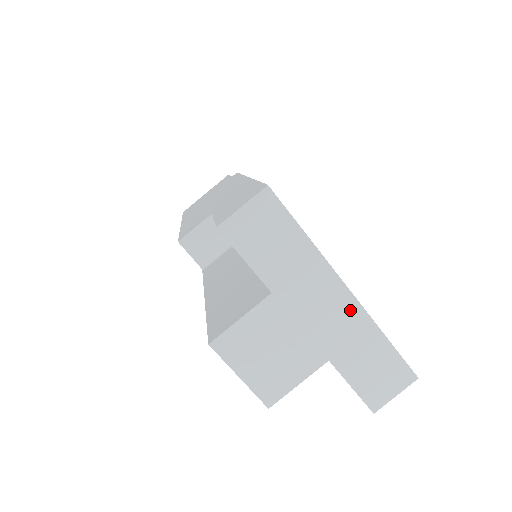
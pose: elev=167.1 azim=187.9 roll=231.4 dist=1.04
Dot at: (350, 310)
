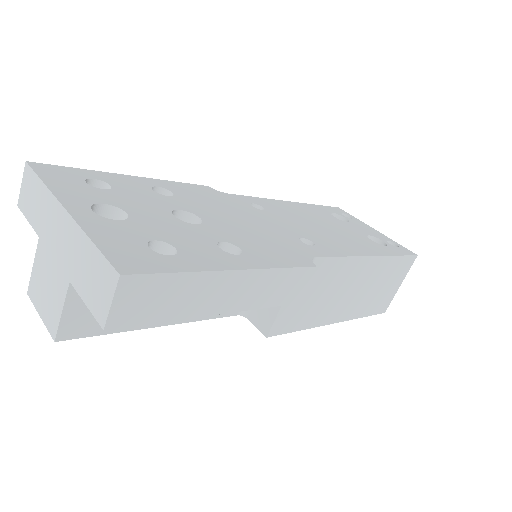
Dot at: (69, 227)
